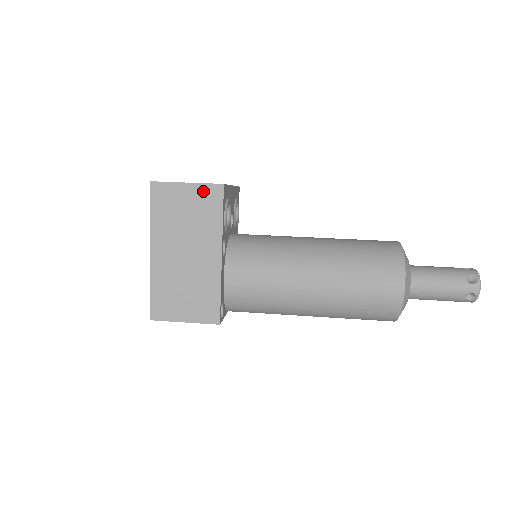
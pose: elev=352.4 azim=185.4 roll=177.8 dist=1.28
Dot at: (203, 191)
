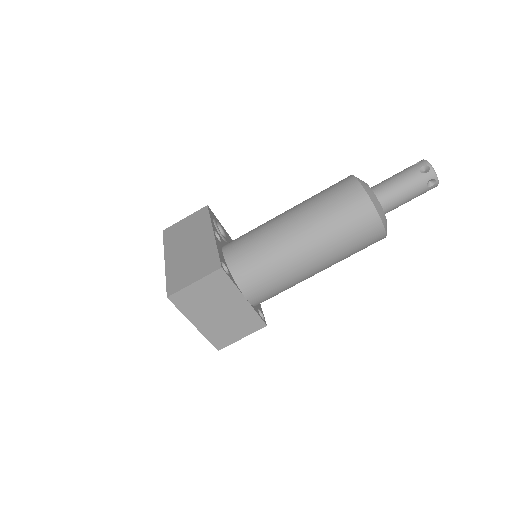
Dot at: (195, 215)
